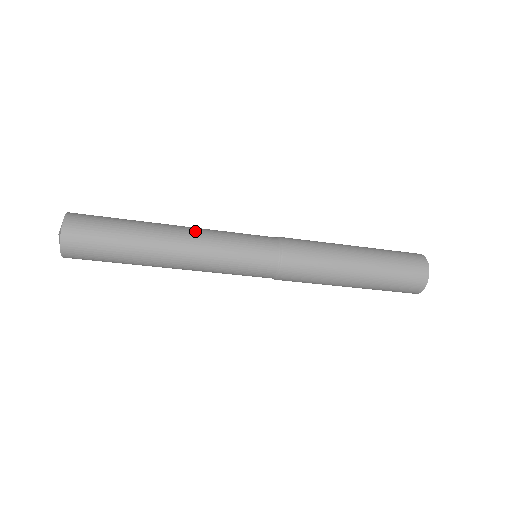
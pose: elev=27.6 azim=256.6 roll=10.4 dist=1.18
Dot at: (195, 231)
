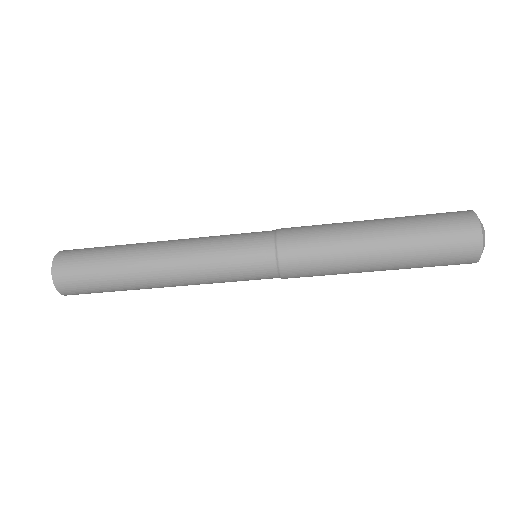
Dot at: occluded
